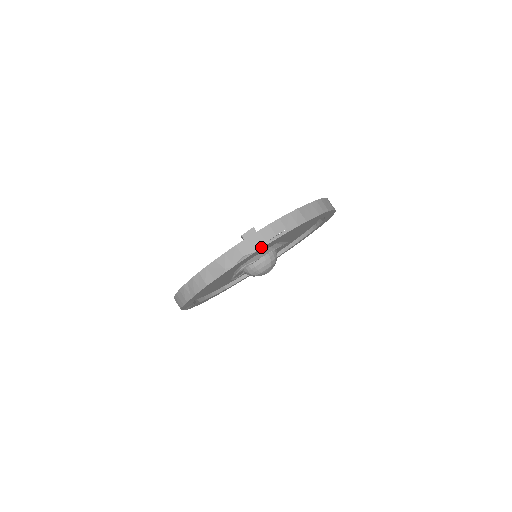
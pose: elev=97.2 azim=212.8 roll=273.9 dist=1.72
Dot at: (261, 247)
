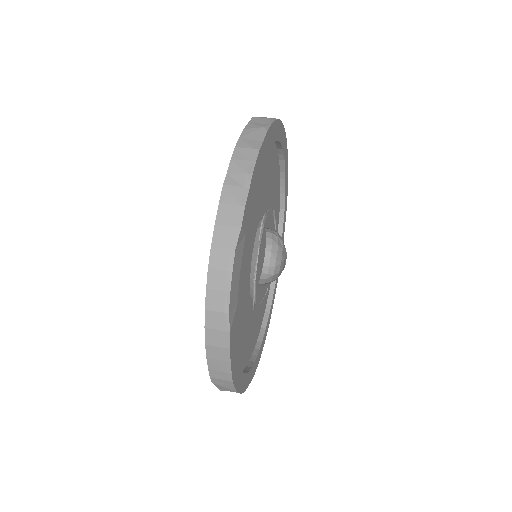
Dot at: occluded
